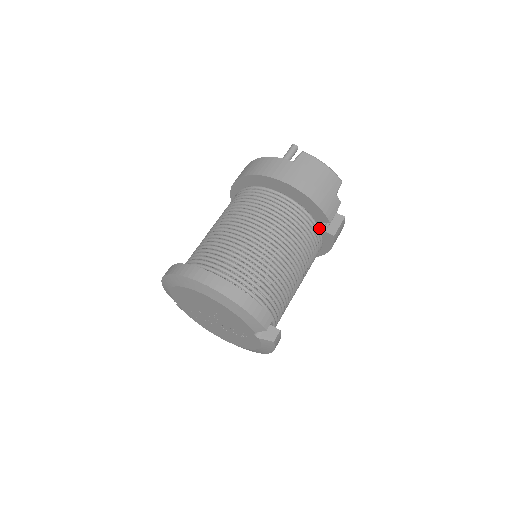
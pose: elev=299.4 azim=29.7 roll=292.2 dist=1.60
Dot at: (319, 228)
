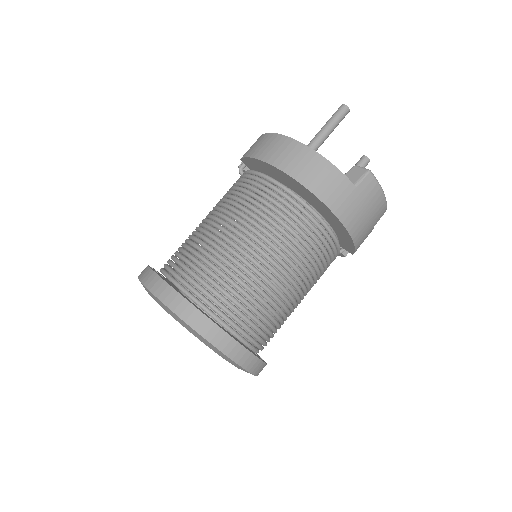
Dot at: (338, 254)
